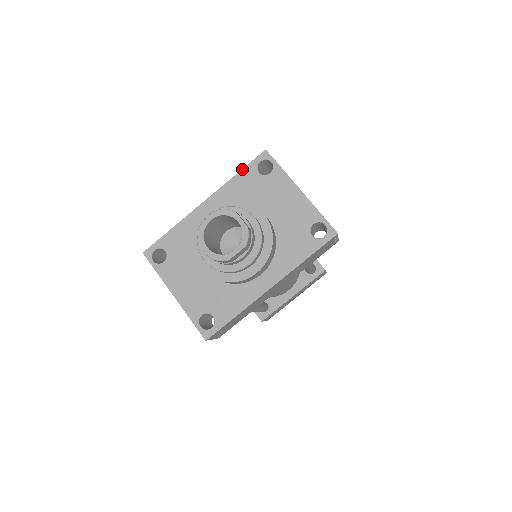
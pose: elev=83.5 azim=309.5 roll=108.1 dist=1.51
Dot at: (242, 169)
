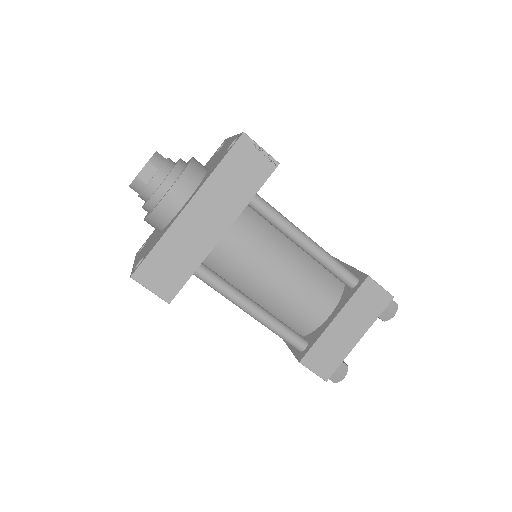
Dot at: occluded
